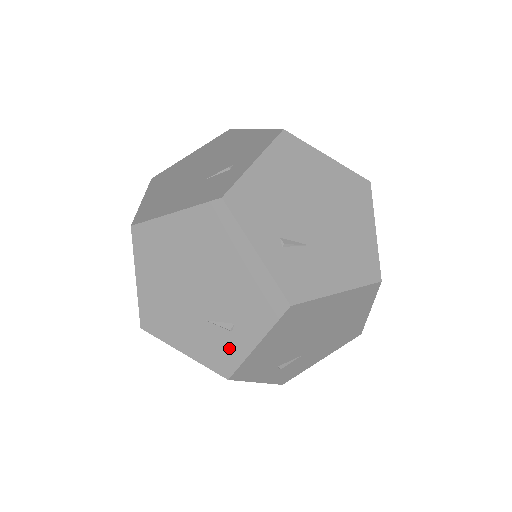
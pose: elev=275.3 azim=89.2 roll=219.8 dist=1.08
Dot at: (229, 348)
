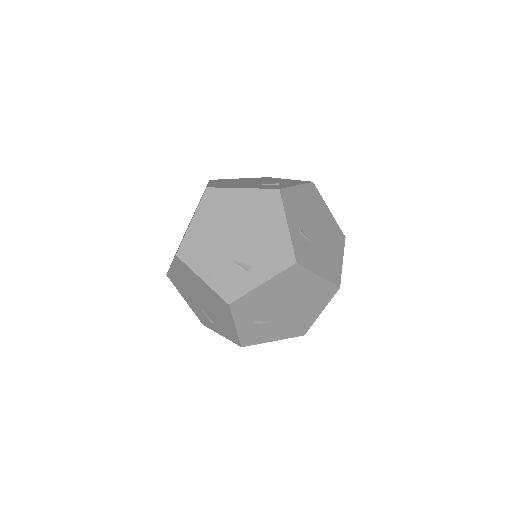
Dot at: (208, 323)
